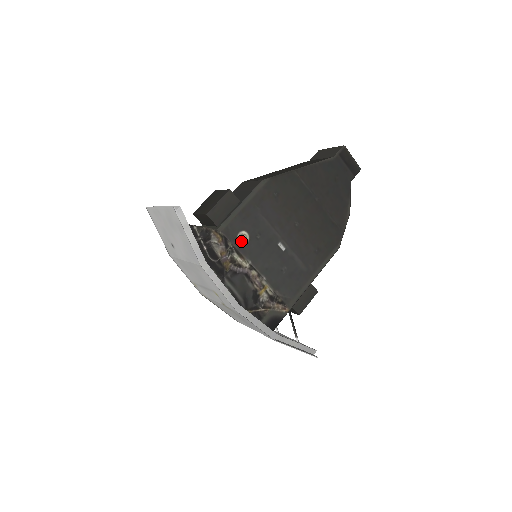
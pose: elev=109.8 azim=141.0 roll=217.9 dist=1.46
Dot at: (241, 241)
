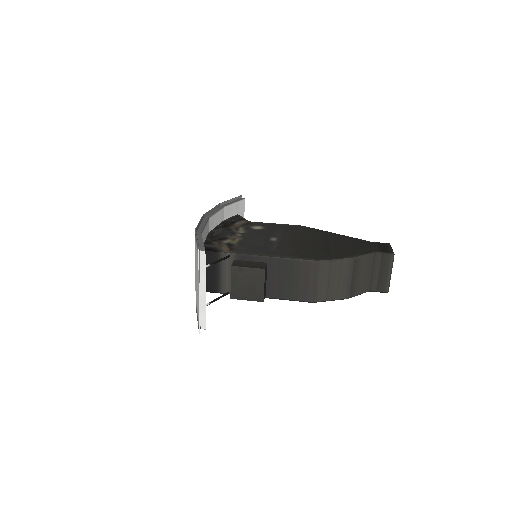
Dot at: (254, 228)
